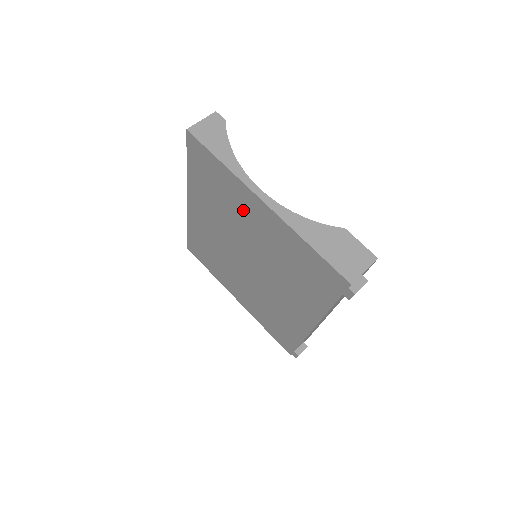
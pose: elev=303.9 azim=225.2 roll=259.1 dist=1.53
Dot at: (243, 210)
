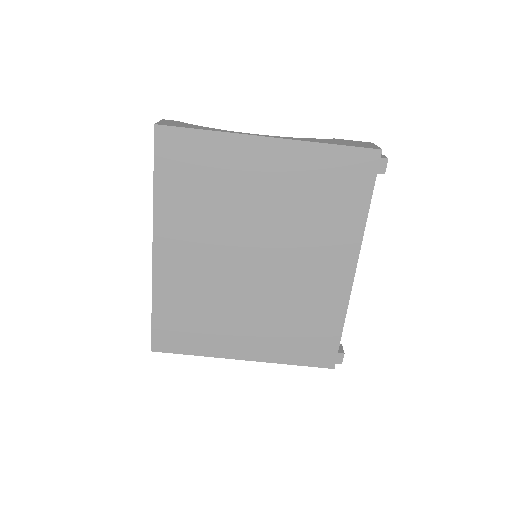
Dot at: (243, 176)
